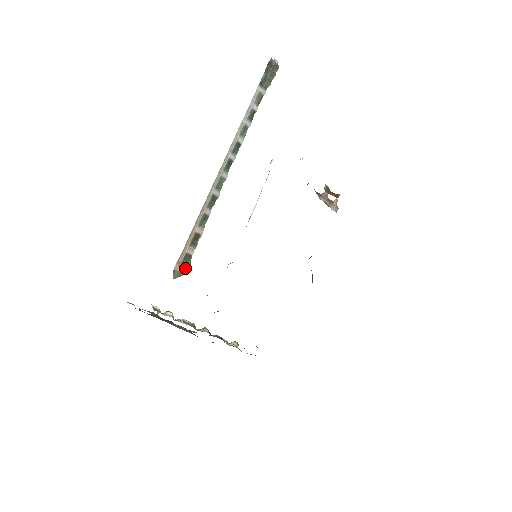
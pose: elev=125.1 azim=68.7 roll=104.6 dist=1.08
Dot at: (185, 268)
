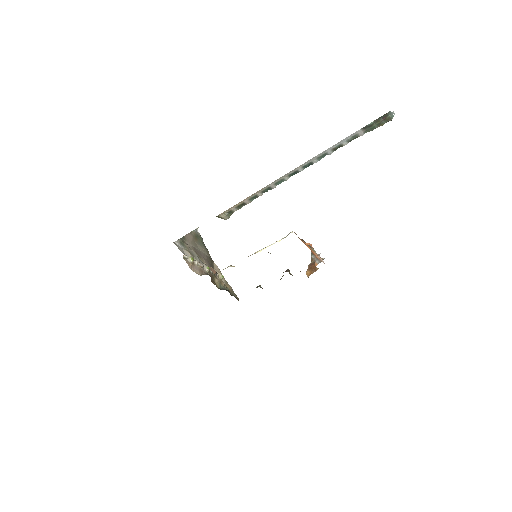
Dot at: (225, 217)
